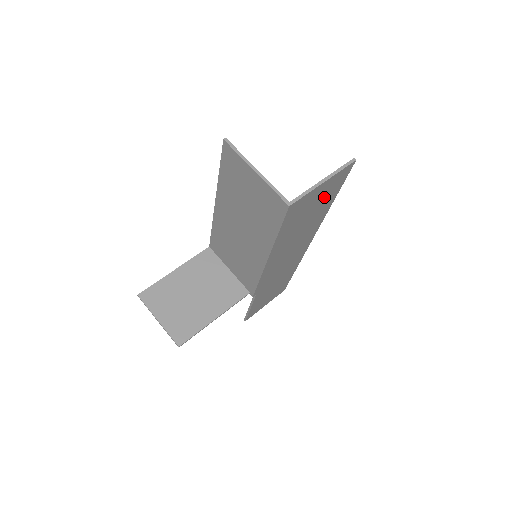
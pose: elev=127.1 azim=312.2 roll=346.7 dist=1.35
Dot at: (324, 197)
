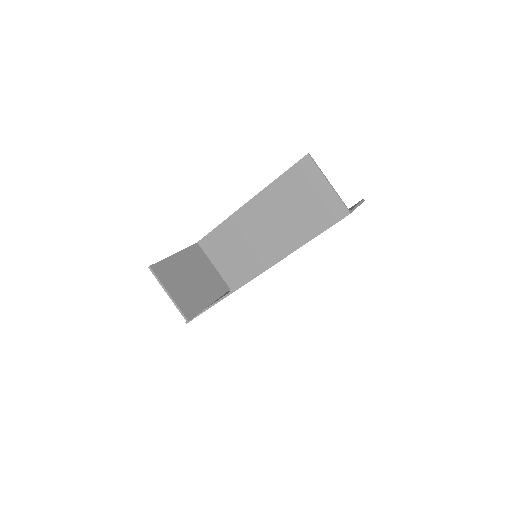
Dot at: occluded
